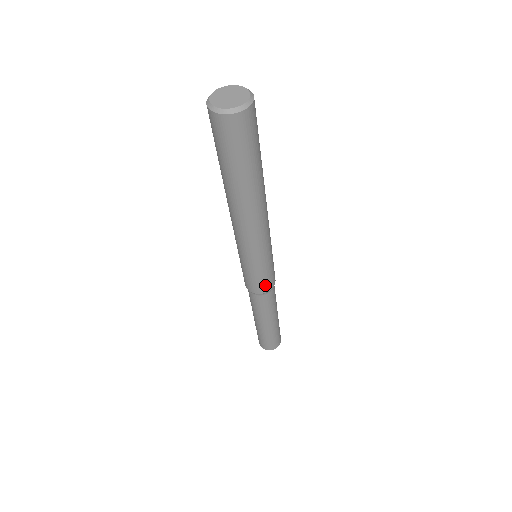
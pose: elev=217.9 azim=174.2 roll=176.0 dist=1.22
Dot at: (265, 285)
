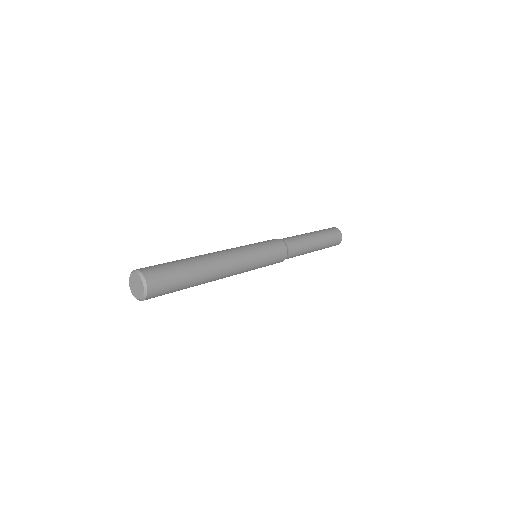
Dot at: (280, 256)
